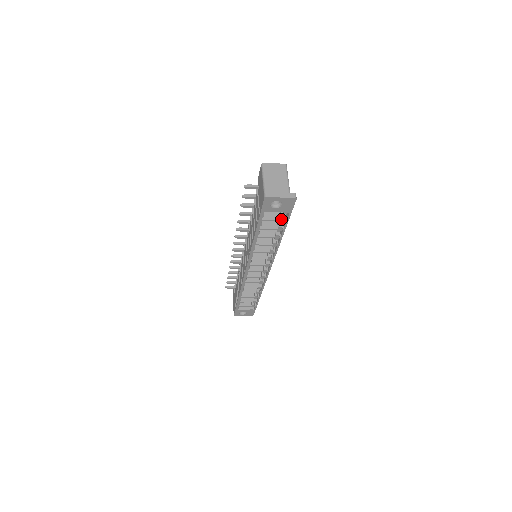
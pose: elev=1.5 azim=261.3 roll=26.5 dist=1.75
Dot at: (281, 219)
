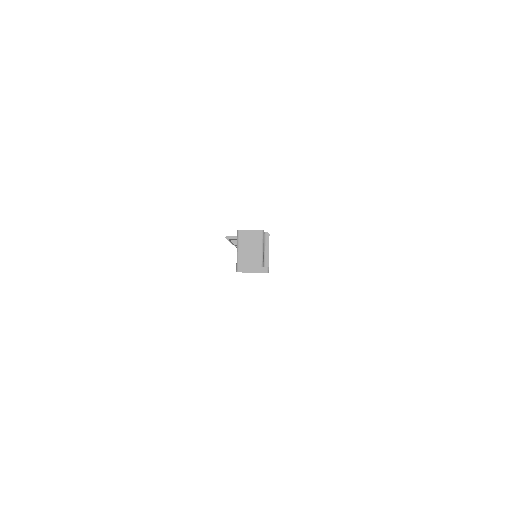
Dot at: occluded
